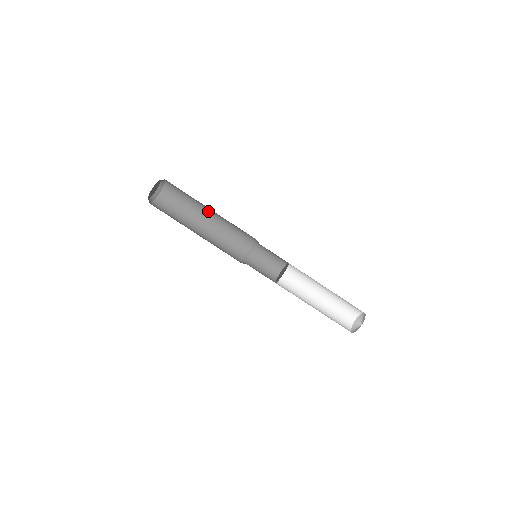
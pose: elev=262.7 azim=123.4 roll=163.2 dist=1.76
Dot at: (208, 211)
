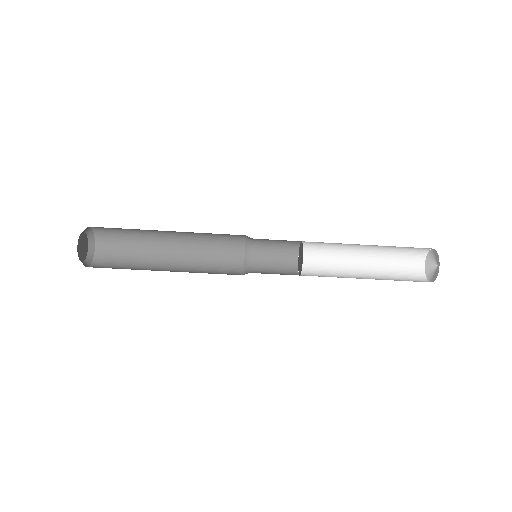
Dot at: (166, 238)
